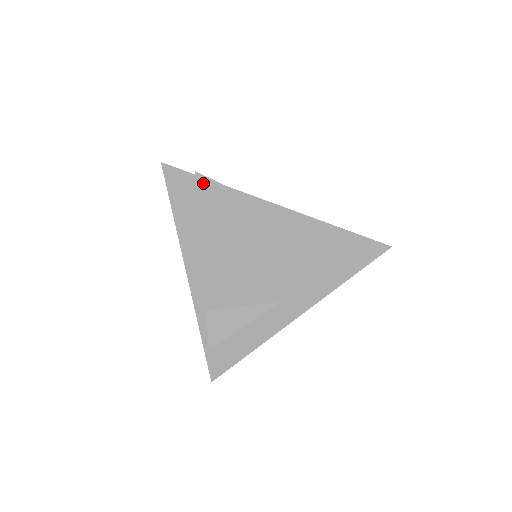
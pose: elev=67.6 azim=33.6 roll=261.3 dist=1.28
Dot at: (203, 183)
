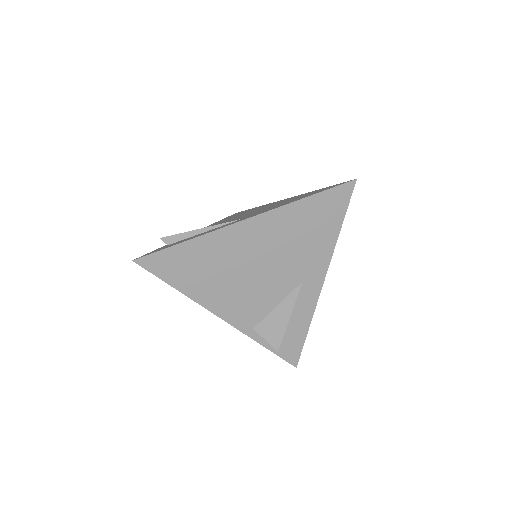
Dot at: (176, 249)
